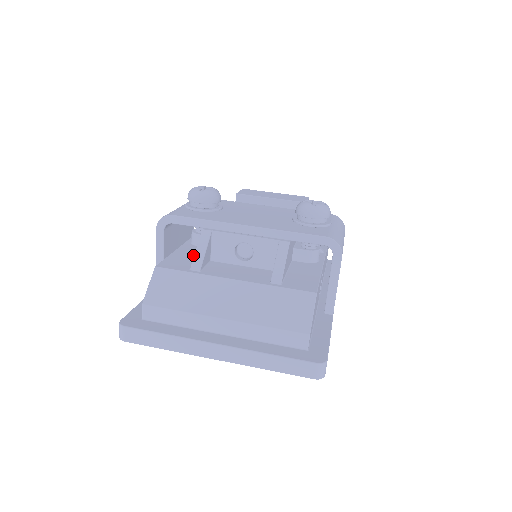
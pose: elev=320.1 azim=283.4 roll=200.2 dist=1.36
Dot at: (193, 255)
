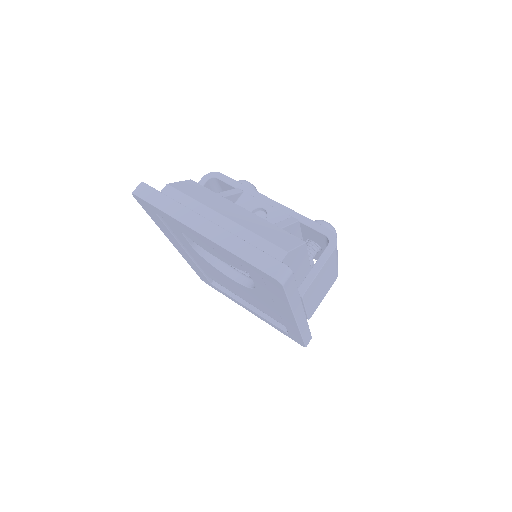
Dot at: occluded
